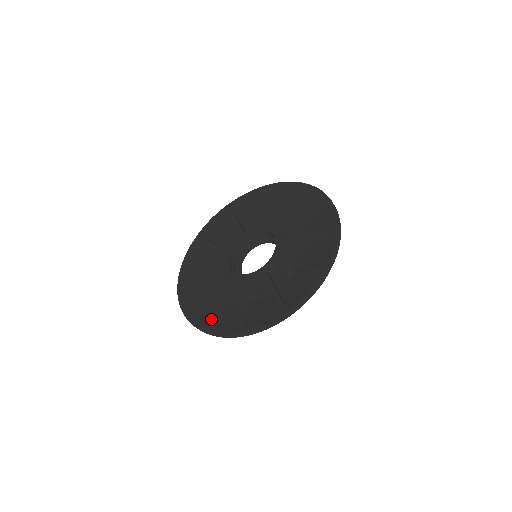
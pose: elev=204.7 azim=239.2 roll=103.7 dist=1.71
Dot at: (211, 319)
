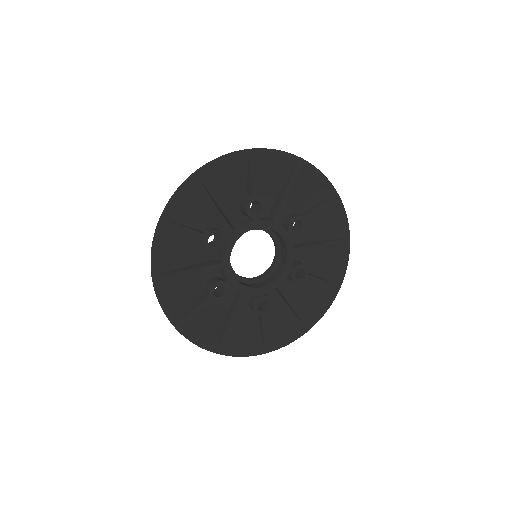
Dot at: (225, 339)
